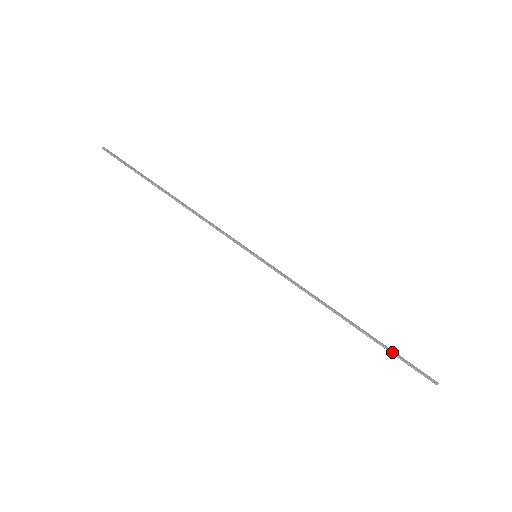
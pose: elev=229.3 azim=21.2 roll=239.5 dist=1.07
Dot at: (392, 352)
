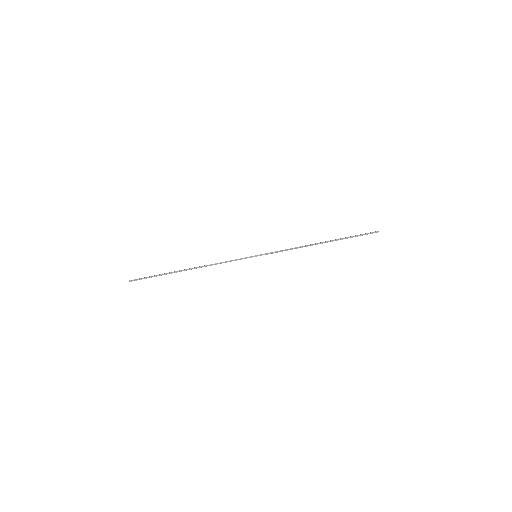
Dot at: (350, 237)
